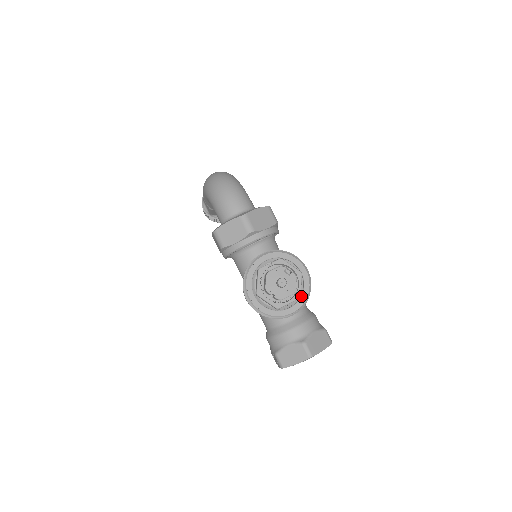
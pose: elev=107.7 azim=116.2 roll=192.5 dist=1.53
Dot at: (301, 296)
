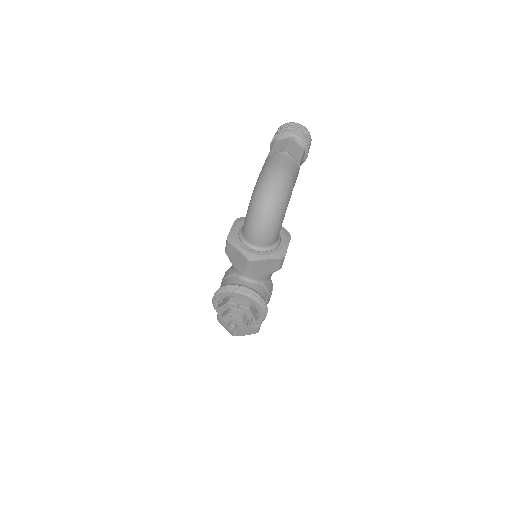
Dot at: occluded
